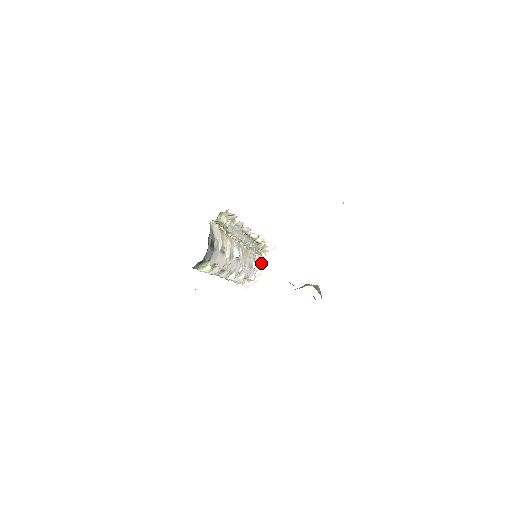
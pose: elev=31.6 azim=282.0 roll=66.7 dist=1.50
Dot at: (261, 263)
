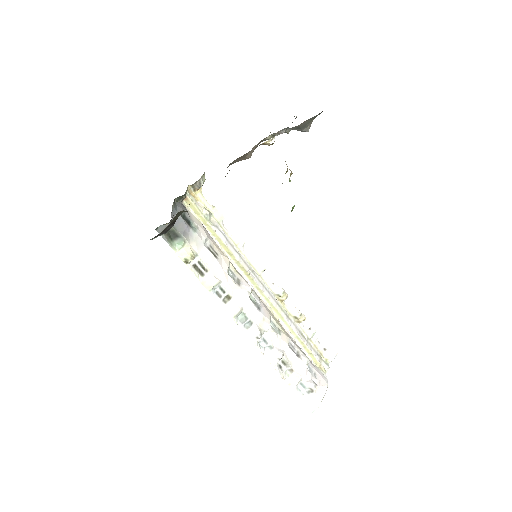
Dot at: (325, 376)
